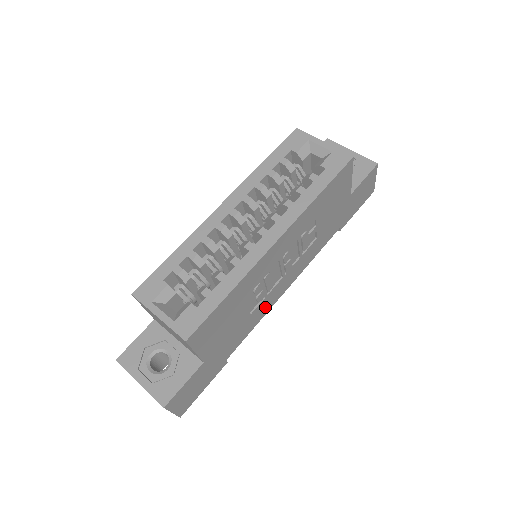
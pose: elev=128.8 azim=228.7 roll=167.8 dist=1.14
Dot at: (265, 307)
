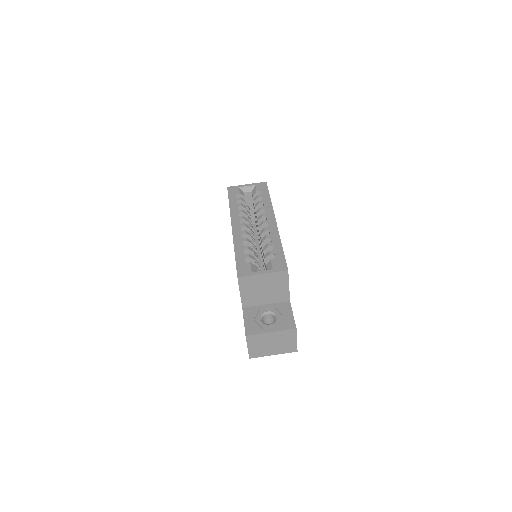
Dot at: occluded
